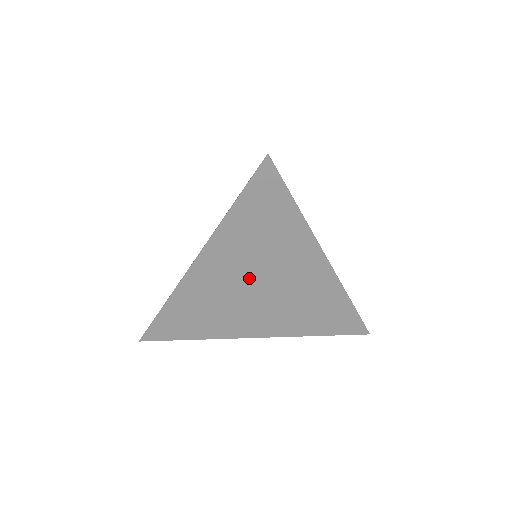
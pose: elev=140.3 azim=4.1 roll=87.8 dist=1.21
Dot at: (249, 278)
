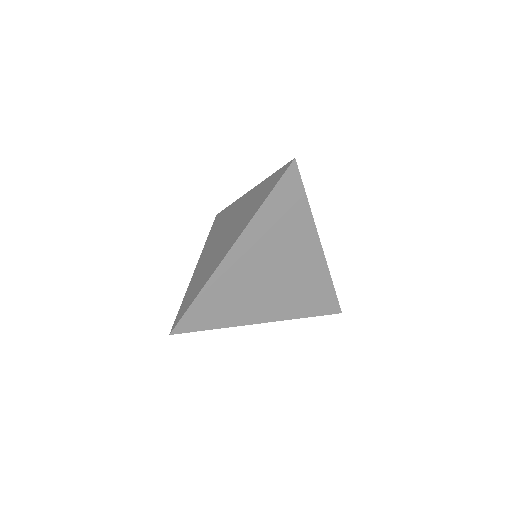
Dot at: (267, 263)
